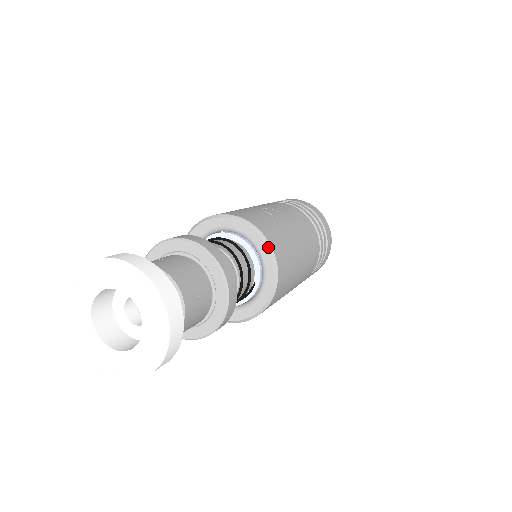
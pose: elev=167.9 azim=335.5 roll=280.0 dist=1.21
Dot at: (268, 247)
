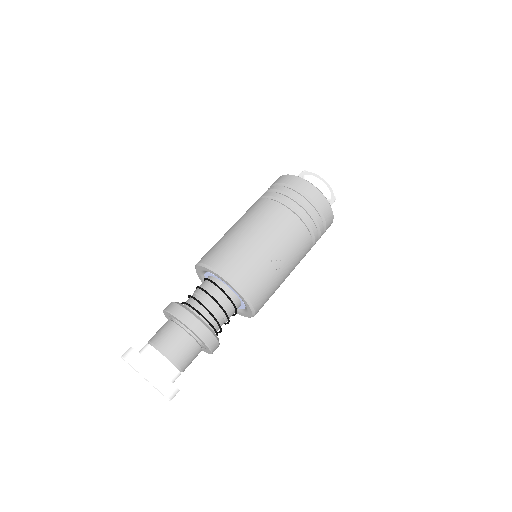
Dot at: (253, 313)
